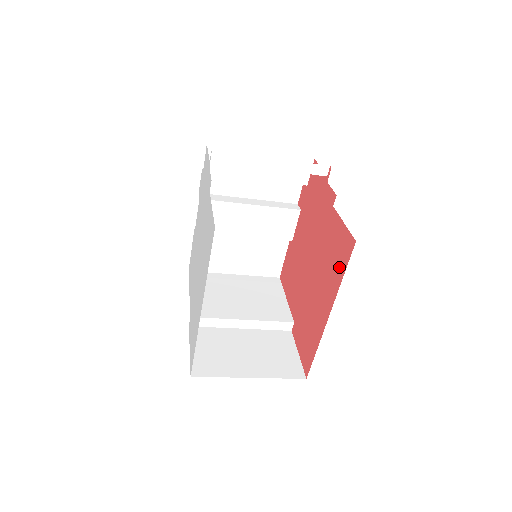
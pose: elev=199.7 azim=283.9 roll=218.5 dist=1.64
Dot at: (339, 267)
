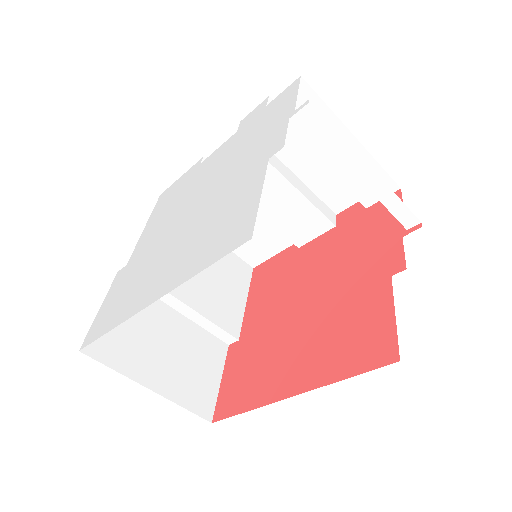
Dot at: (349, 359)
